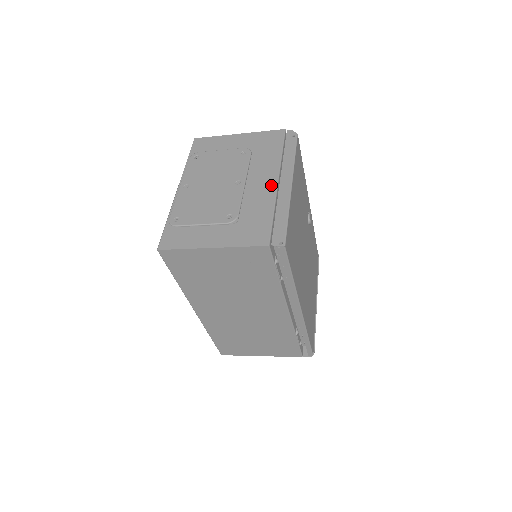
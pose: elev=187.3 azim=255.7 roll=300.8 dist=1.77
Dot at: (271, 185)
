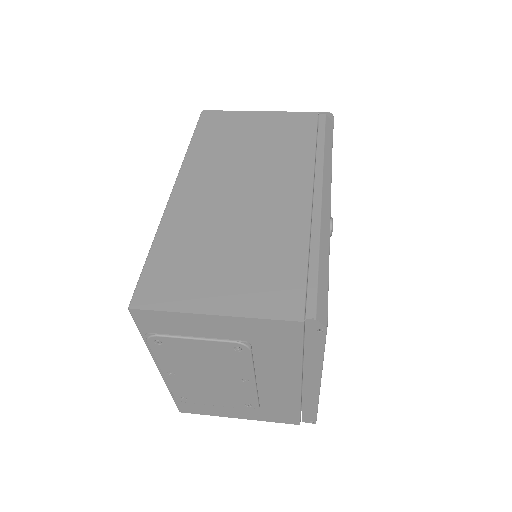
Dot at: (292, 387)
